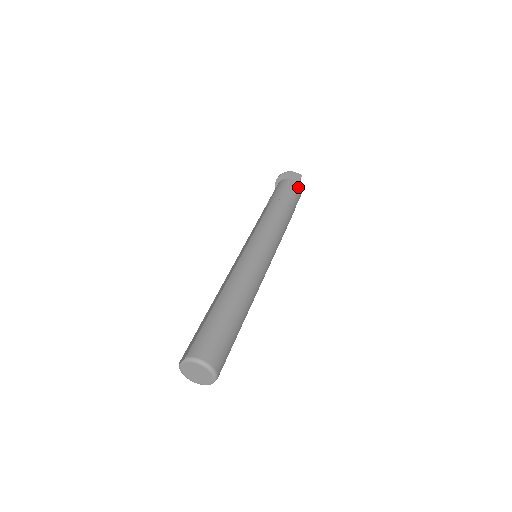
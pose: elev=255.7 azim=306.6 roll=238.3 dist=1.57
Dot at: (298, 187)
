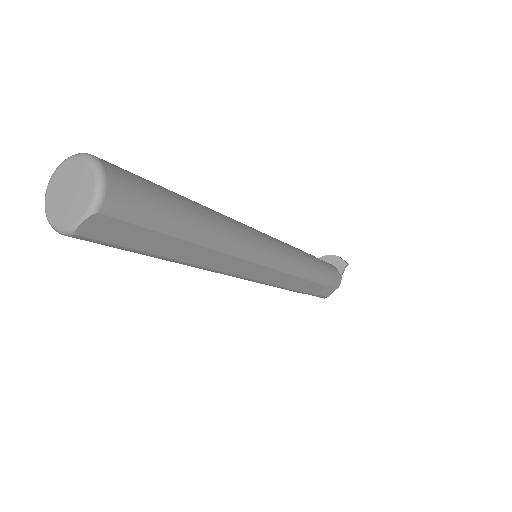
Dot at: (338, 274)
